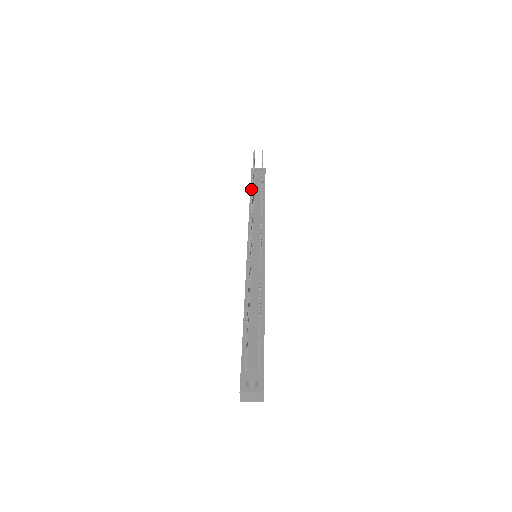
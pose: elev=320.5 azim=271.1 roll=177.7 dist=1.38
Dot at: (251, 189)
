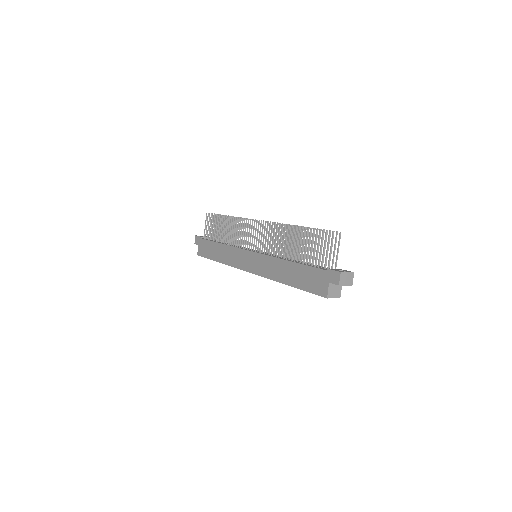
Dot at: (210, 240)
